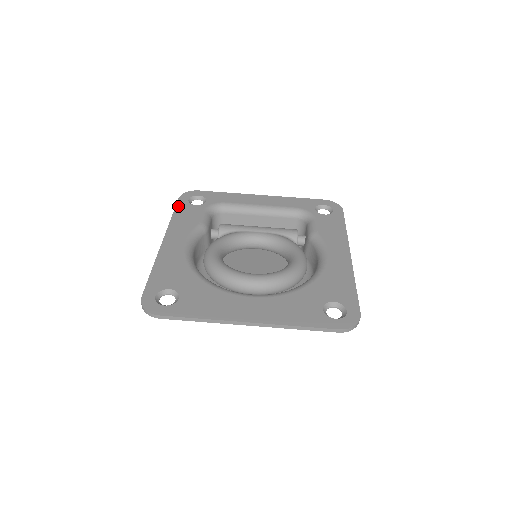
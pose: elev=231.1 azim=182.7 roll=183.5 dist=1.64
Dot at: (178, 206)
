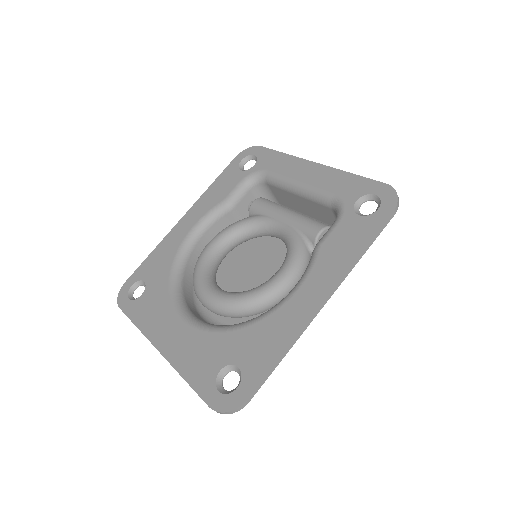
Dot at: (226, 169)
